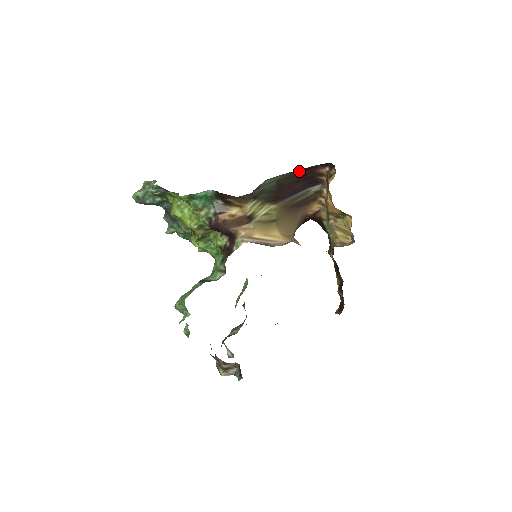
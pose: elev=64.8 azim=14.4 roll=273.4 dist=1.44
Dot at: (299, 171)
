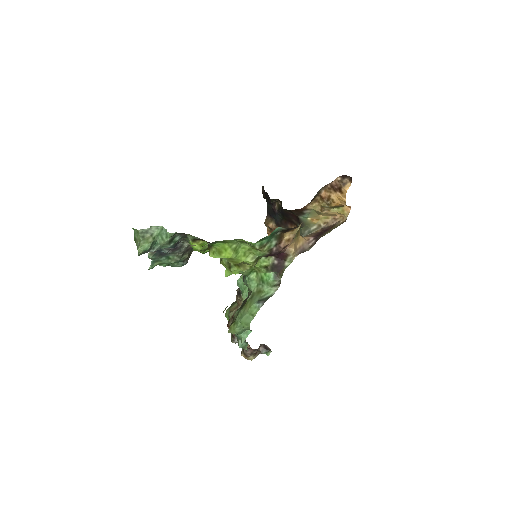
Dot at: occluded
